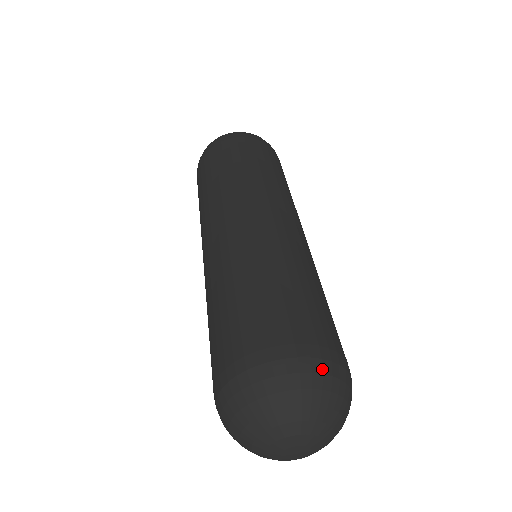
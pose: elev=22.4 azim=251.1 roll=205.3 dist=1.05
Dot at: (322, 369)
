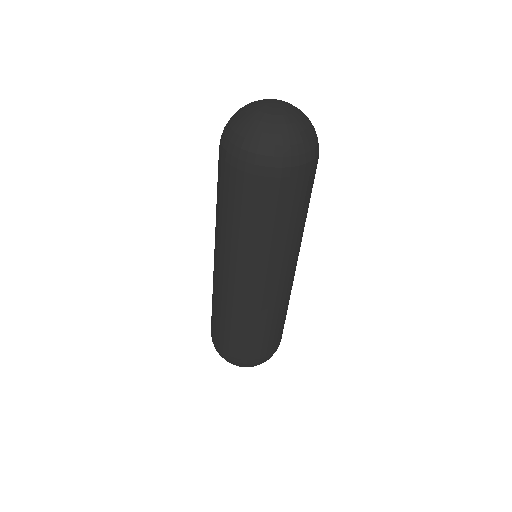
Dot at: occluded
